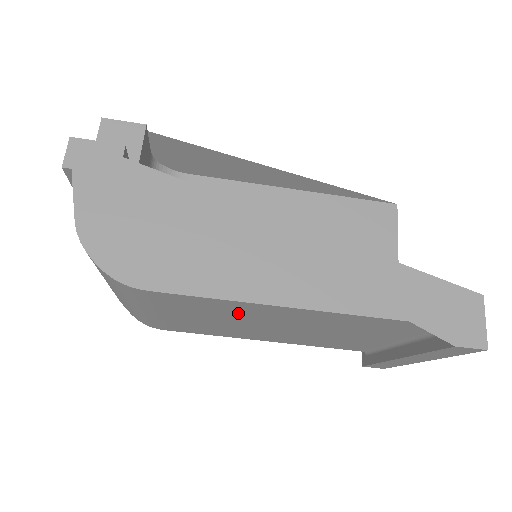
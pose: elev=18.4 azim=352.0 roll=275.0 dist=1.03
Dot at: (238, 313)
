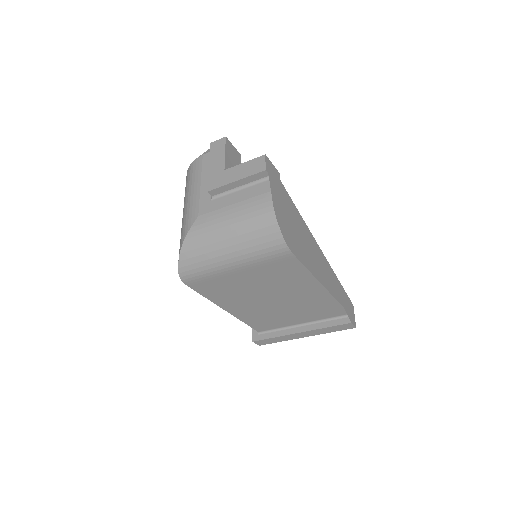
Dot at: (288, 283)
